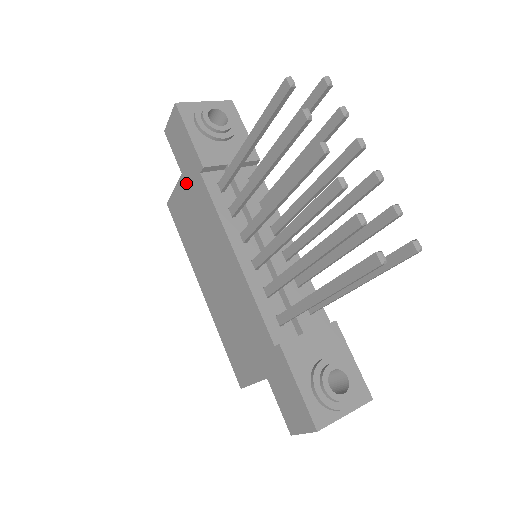
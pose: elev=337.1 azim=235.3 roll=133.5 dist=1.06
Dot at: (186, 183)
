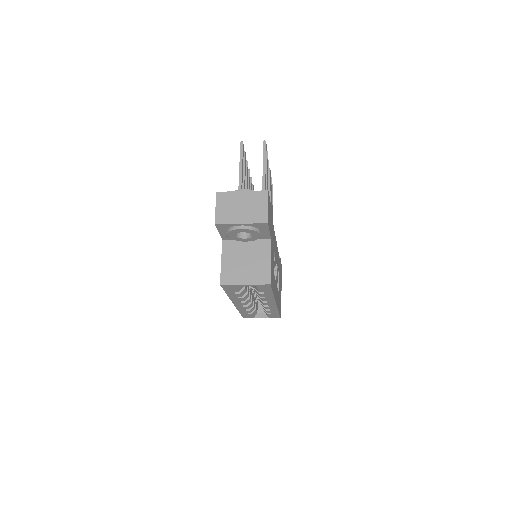
Dot at: occluded
